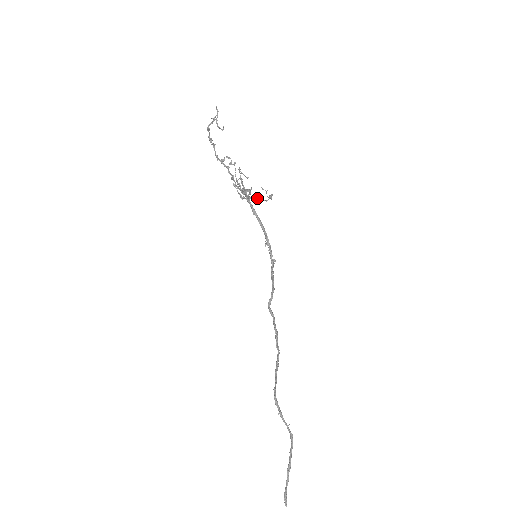
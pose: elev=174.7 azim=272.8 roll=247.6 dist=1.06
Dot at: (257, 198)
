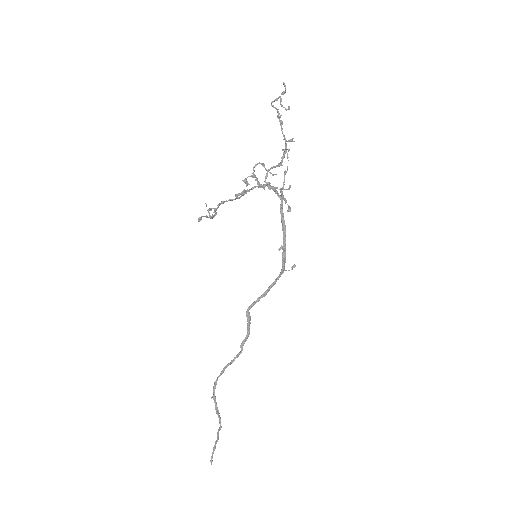
Dot at: (214, 210)
